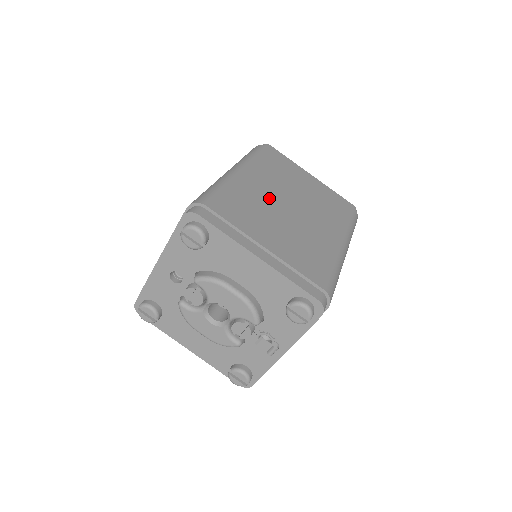
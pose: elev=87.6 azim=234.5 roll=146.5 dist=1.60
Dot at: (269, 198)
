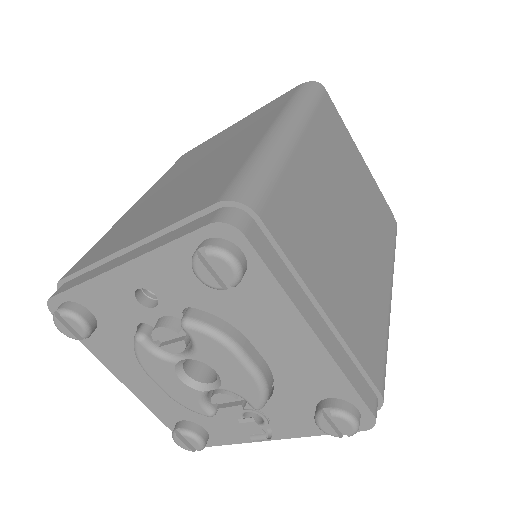
Dot at: (328, 200)
